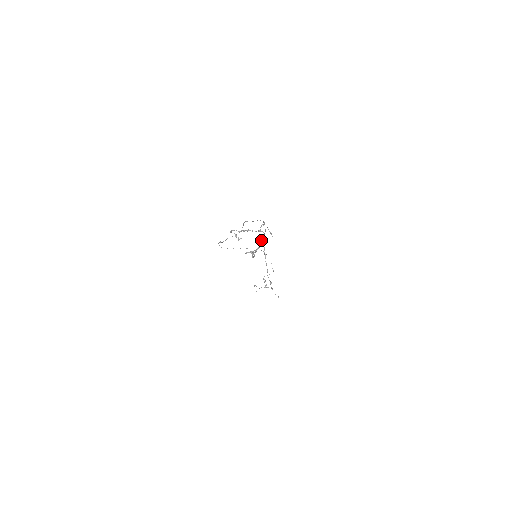
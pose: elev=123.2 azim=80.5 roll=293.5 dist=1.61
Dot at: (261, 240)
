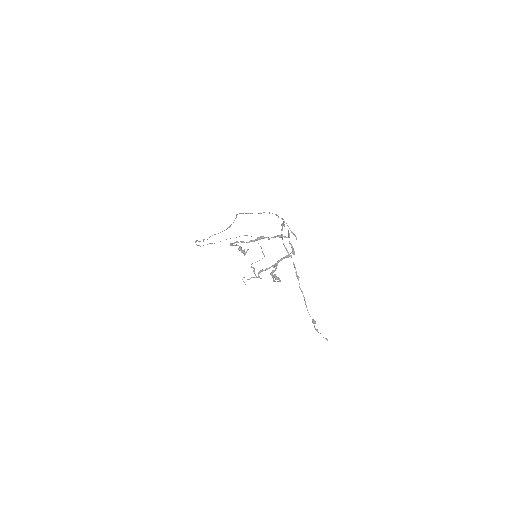
Dot at: occluded
